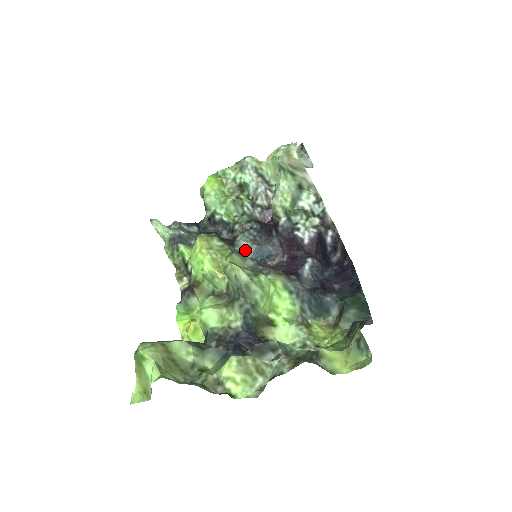
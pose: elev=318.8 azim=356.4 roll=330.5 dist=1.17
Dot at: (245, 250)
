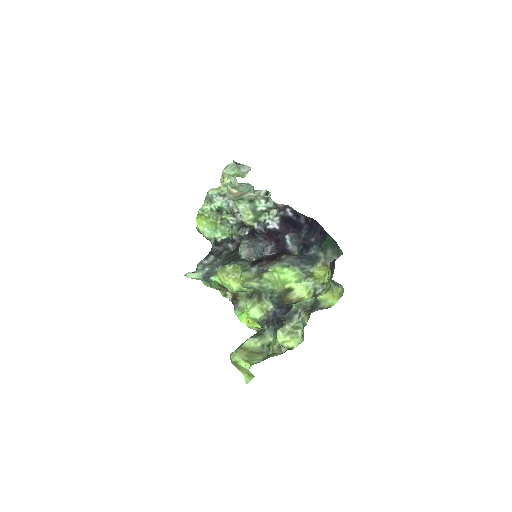
Dot at: (248, 255)
